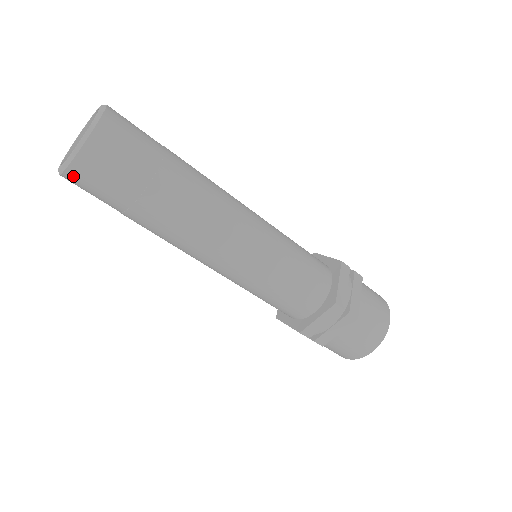
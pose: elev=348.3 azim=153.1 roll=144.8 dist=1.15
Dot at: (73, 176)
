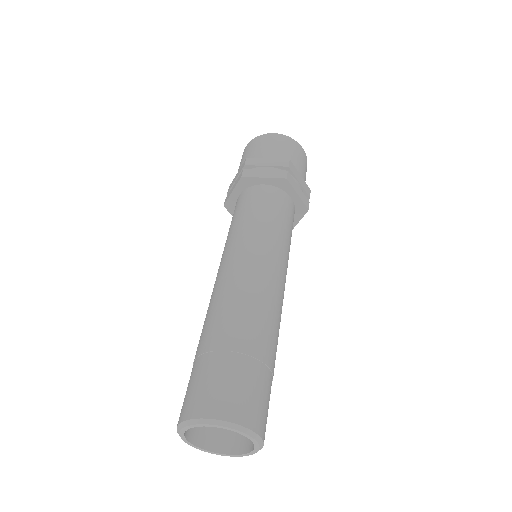
Dot at: occluded
